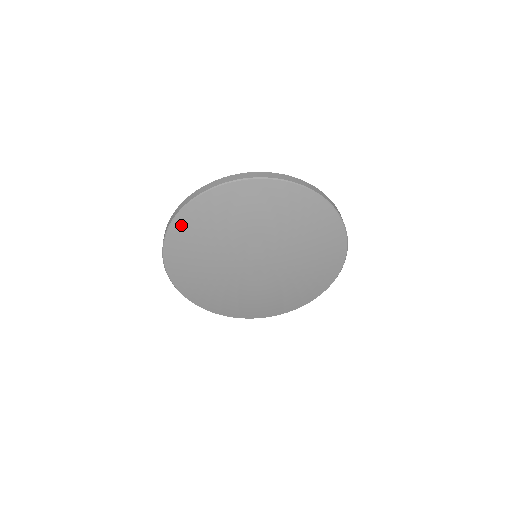
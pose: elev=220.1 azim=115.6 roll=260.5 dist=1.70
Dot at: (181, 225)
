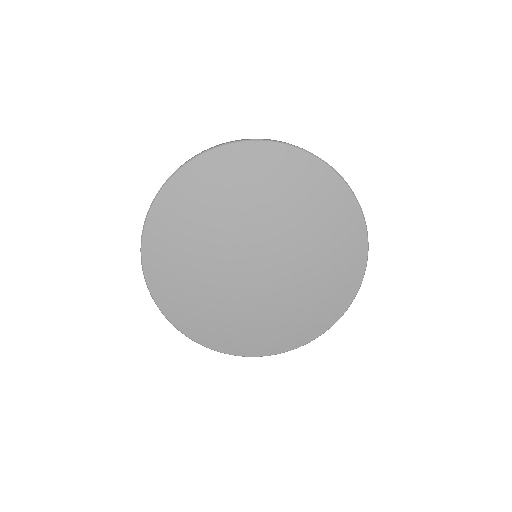
Dot at: (155, 225)
